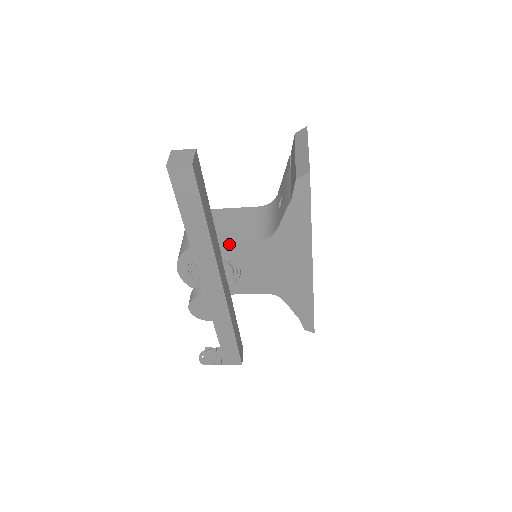
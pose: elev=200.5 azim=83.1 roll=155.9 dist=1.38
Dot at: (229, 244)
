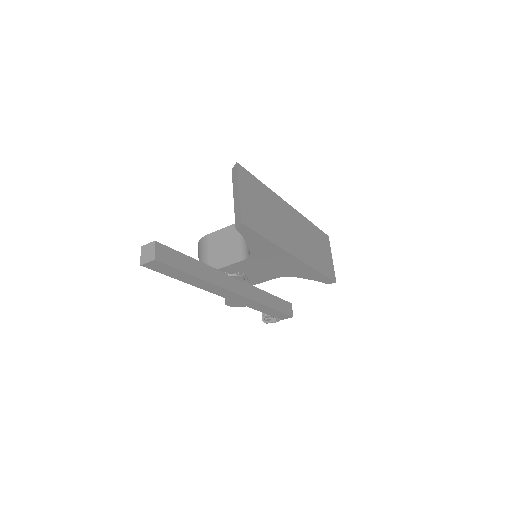
Dot at: (225, 267)
